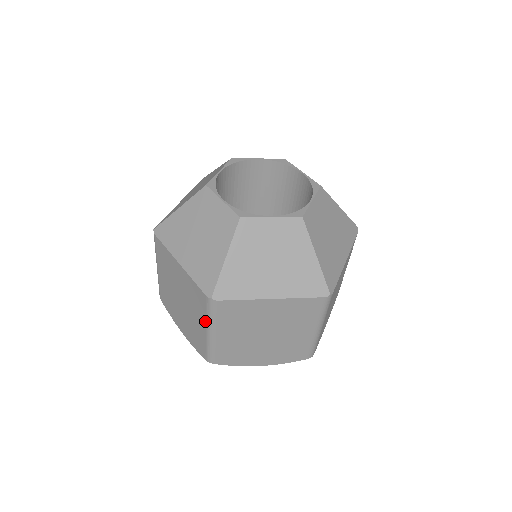
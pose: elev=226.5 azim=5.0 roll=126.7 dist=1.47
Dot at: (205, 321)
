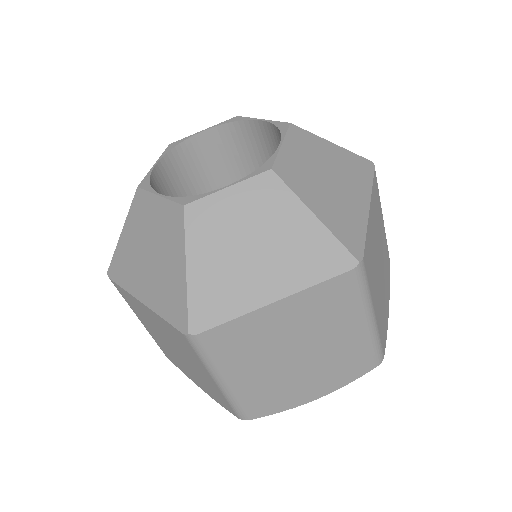
Dot at: (204, 368)
